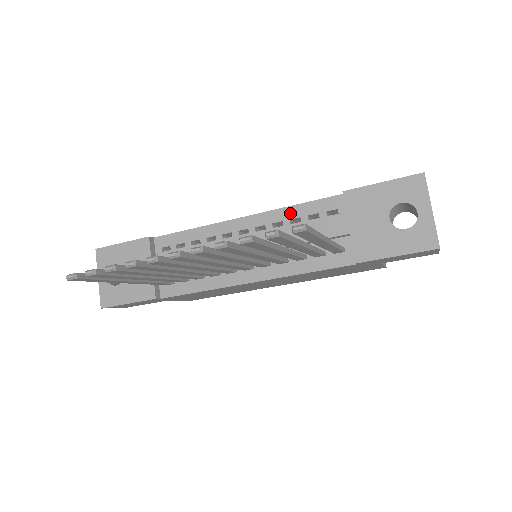
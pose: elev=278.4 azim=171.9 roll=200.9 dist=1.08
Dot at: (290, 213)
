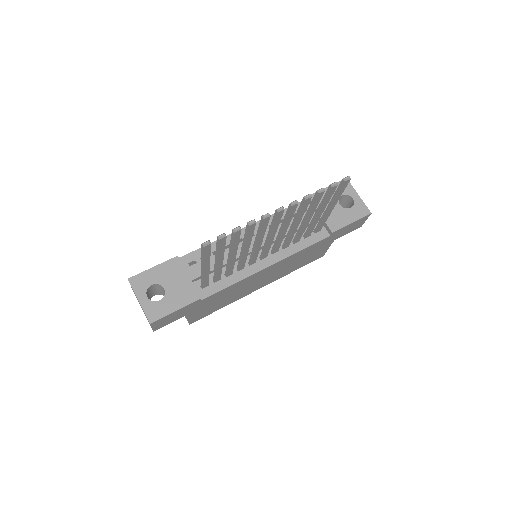
Dot at: occluded
